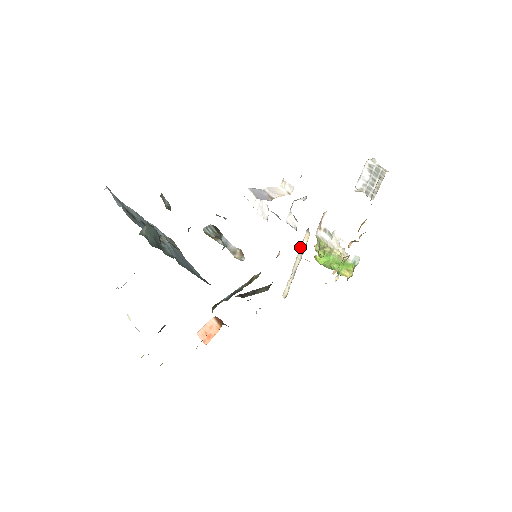
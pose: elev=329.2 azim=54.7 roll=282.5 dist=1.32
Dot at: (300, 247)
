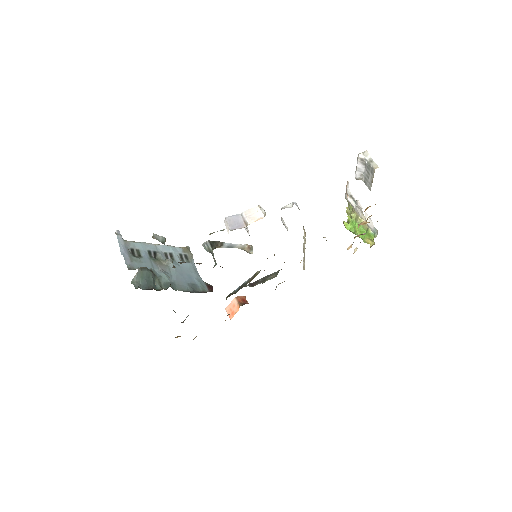
Dot at: (303, 238)
